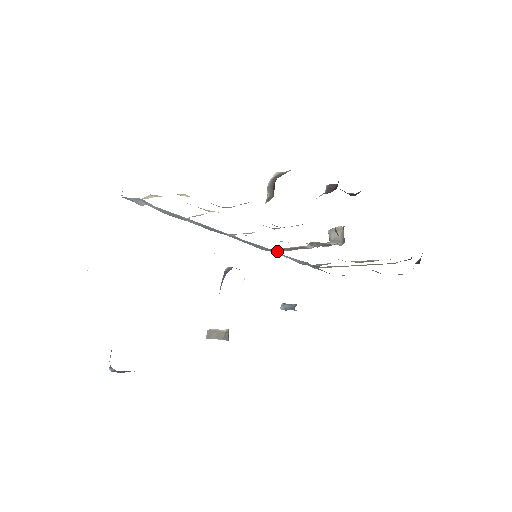
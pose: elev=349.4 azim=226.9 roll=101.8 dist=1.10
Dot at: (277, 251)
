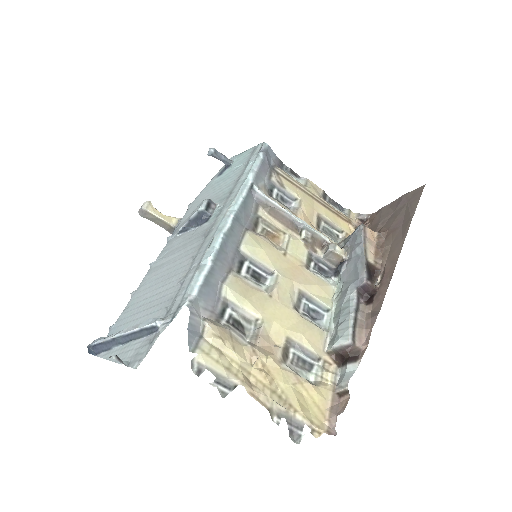
Dot at: (261, 204)
